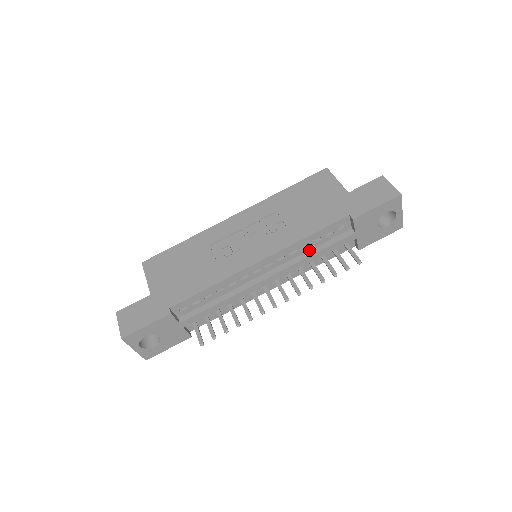
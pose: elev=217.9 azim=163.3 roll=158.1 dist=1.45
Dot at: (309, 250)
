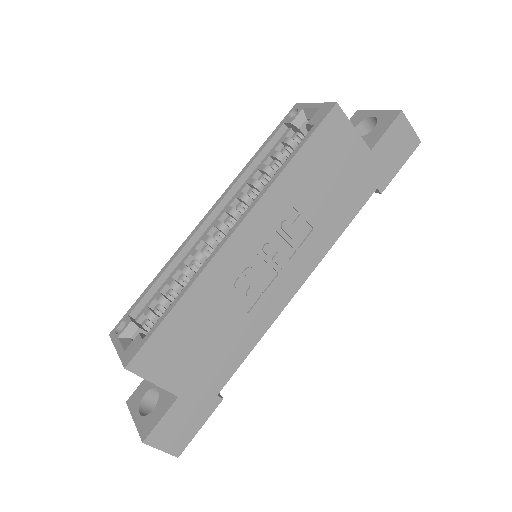
Dot at: occluded
